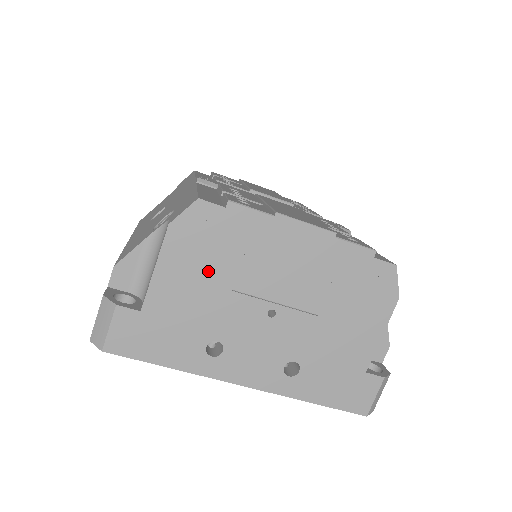
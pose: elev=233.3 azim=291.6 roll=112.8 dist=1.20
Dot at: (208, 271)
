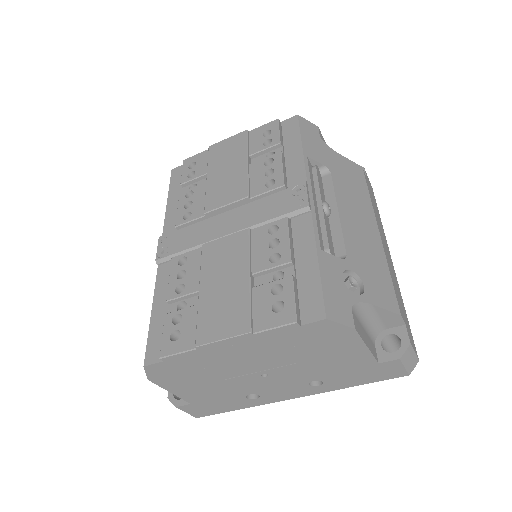
Dot at: (199, 381)
